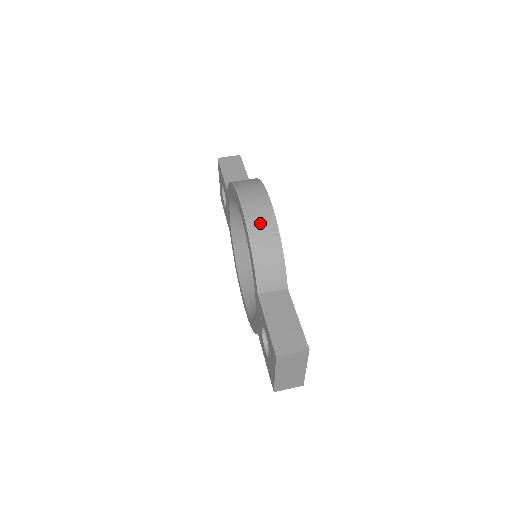
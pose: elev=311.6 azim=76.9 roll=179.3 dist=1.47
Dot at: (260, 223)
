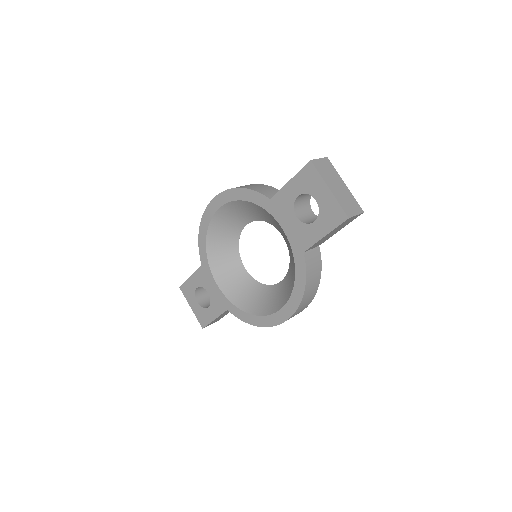
Dot at: occluded
